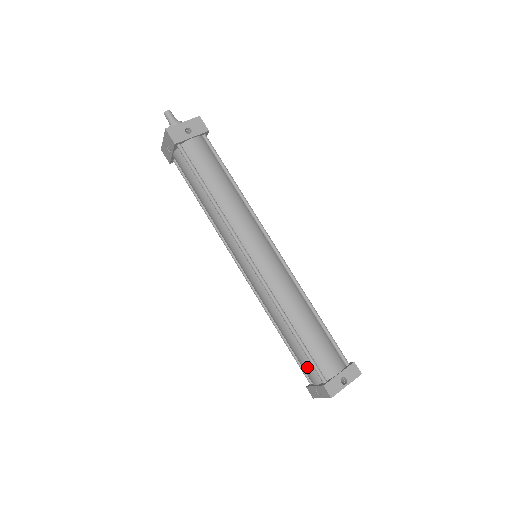
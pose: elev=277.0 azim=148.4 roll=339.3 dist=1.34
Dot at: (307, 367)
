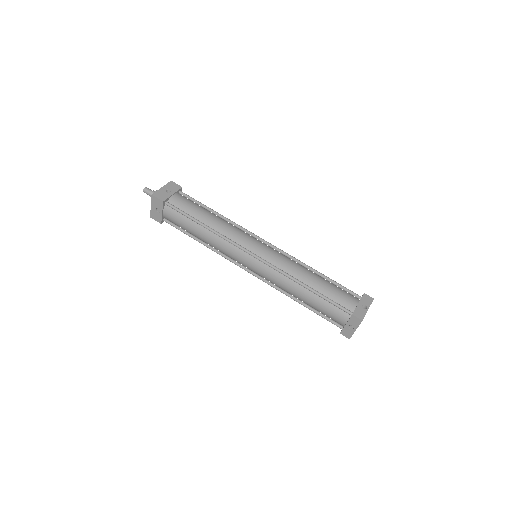
Dot at: (333, 312)
